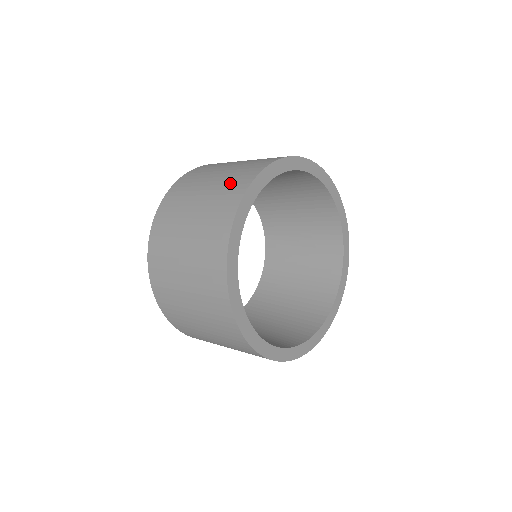
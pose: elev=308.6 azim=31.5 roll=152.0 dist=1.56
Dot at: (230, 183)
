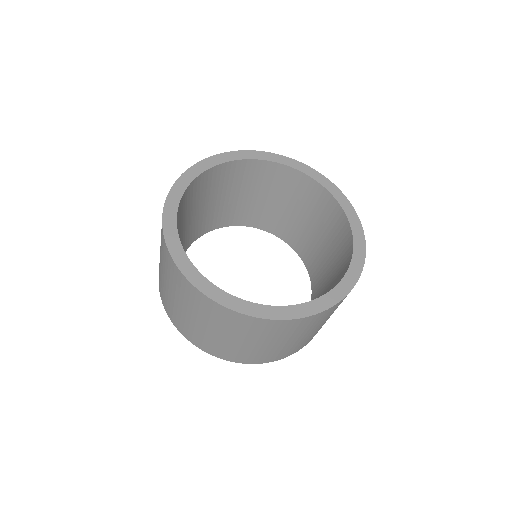
Dot at: occluded
